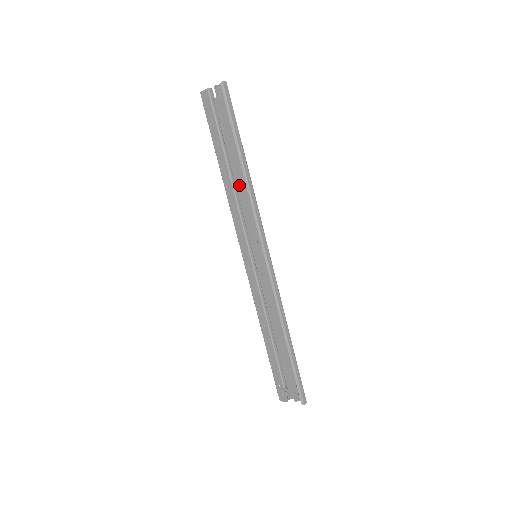
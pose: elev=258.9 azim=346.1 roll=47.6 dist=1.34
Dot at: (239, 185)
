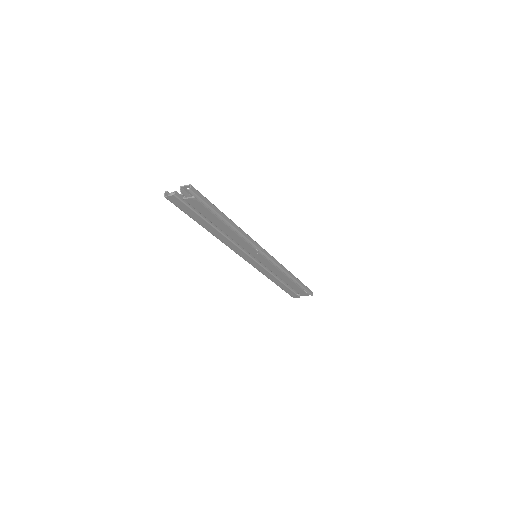
Dot at: (231, 234)
